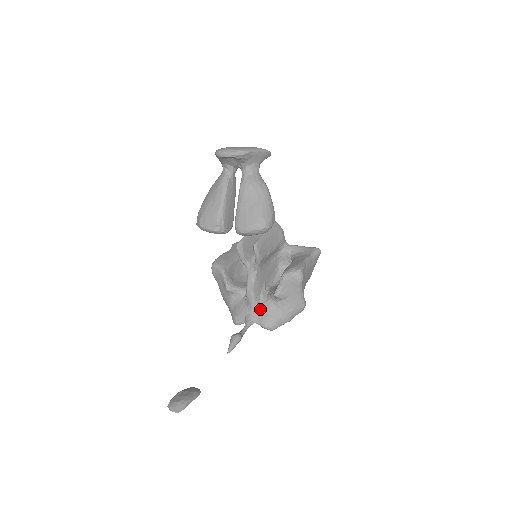
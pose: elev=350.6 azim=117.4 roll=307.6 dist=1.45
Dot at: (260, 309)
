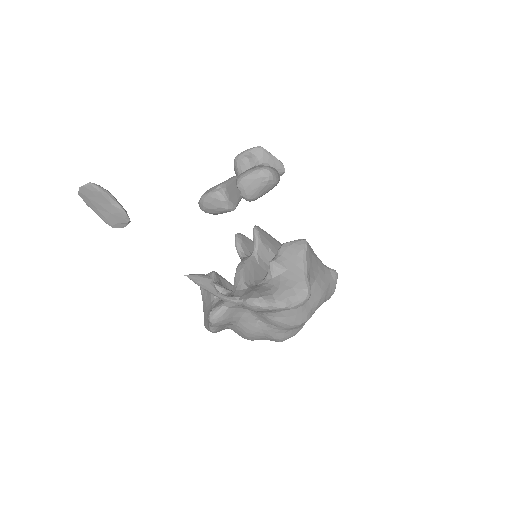
Dot at: (248, 289)
